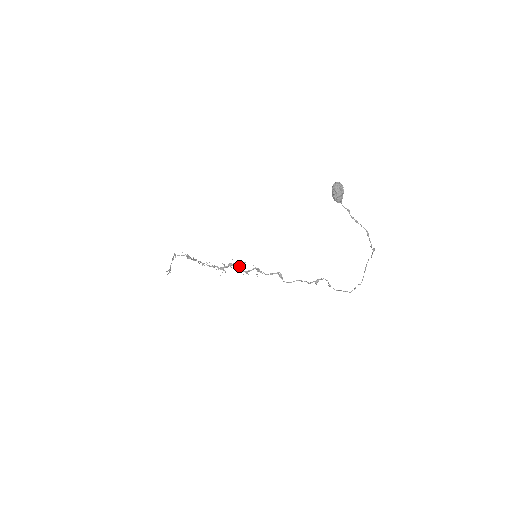
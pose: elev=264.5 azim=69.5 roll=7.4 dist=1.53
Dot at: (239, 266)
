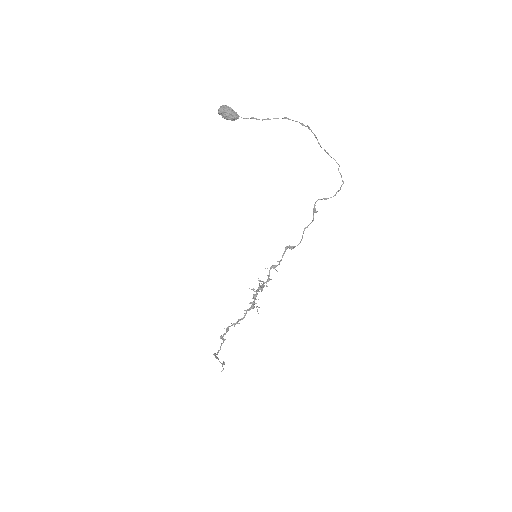
Dot at: (259, 287)
